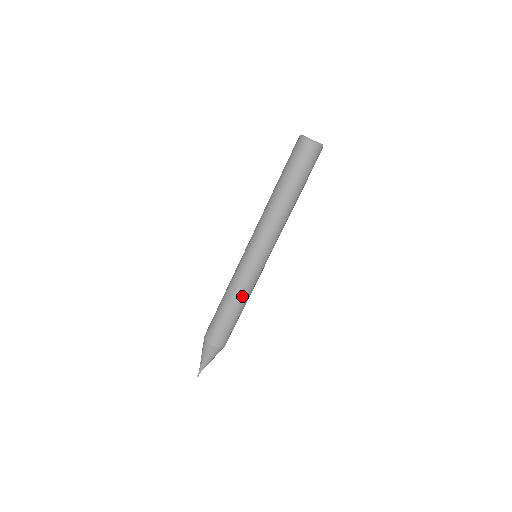
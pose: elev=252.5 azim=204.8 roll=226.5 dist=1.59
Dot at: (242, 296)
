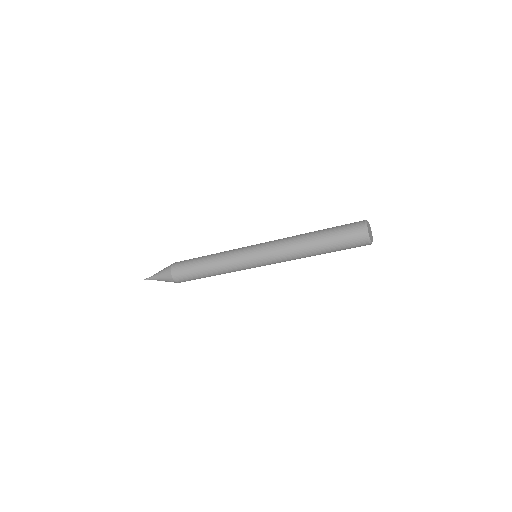
Dot at: occluded
